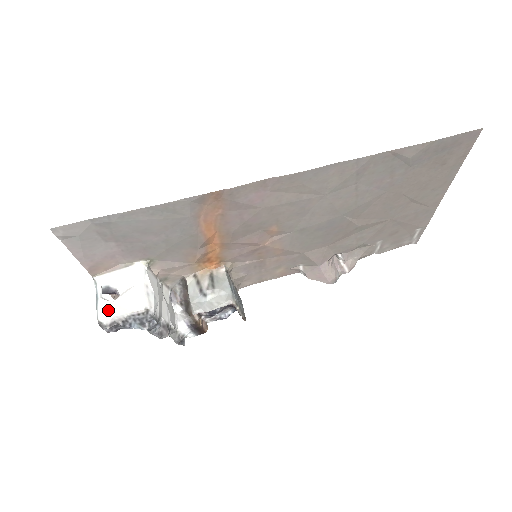
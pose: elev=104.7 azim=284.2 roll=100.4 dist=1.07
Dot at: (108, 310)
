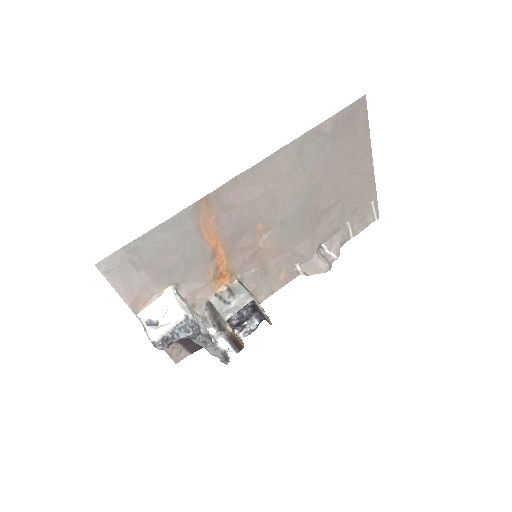
Dot at: (156, 330)
